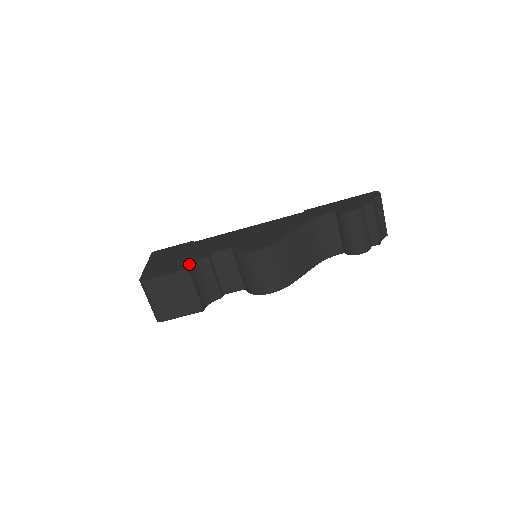
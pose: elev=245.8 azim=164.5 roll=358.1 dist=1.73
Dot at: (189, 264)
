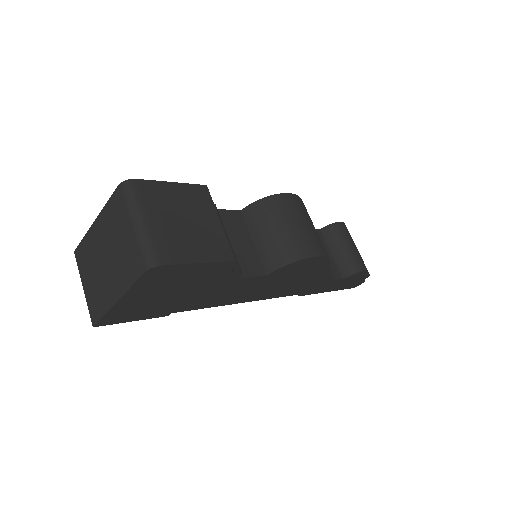
Dot at: occluded
